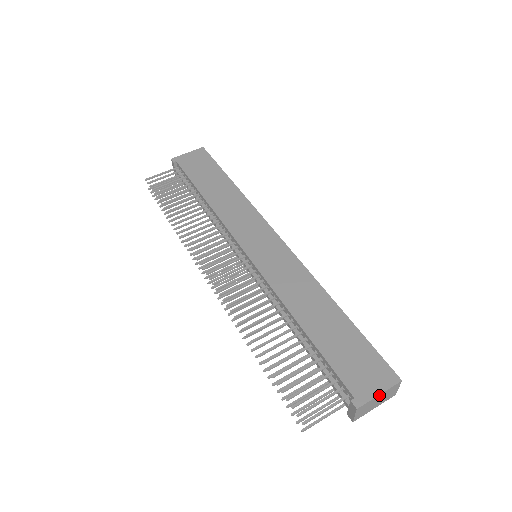
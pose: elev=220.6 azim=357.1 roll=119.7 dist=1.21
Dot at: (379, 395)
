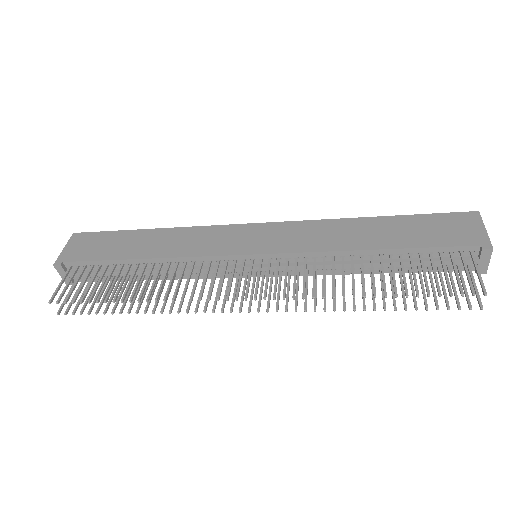
Dot at: (485, 230)
